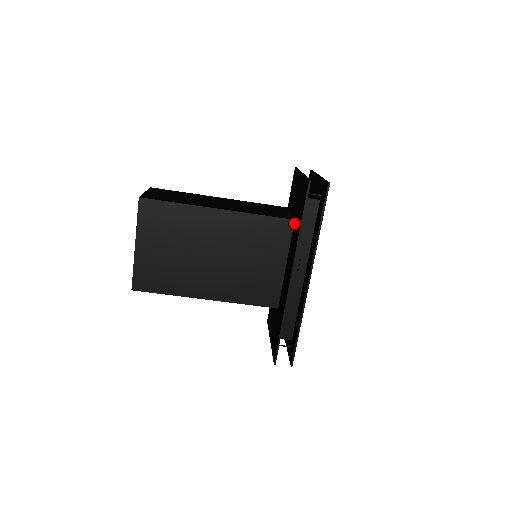
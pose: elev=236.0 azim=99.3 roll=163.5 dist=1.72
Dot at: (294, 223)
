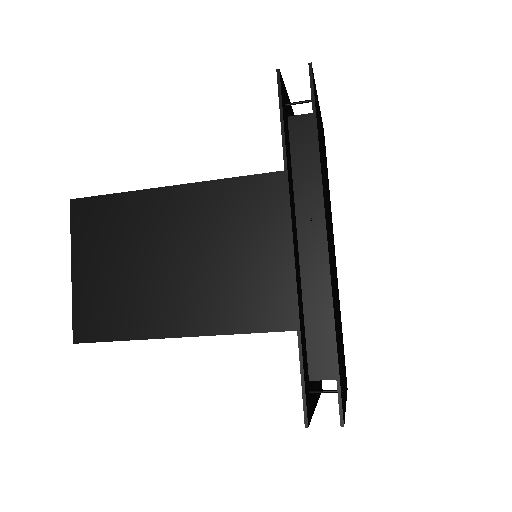
Dot at: occluded
